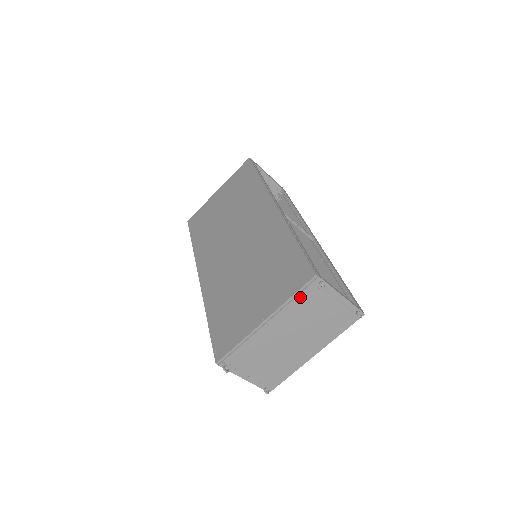
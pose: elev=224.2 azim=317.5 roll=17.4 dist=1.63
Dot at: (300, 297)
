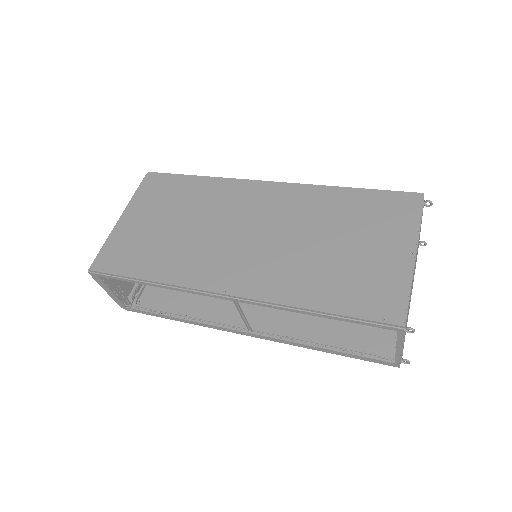
Dot at: (421, 220)
